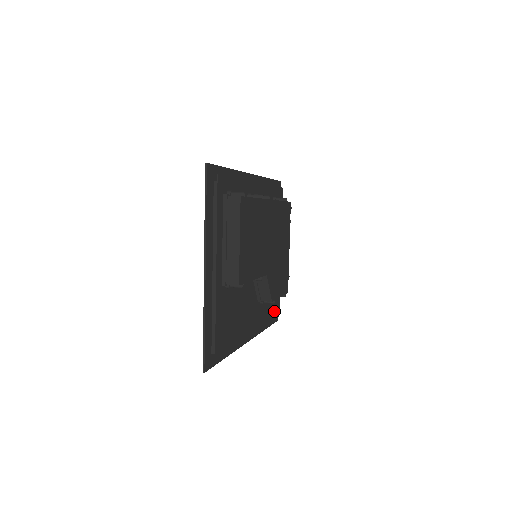
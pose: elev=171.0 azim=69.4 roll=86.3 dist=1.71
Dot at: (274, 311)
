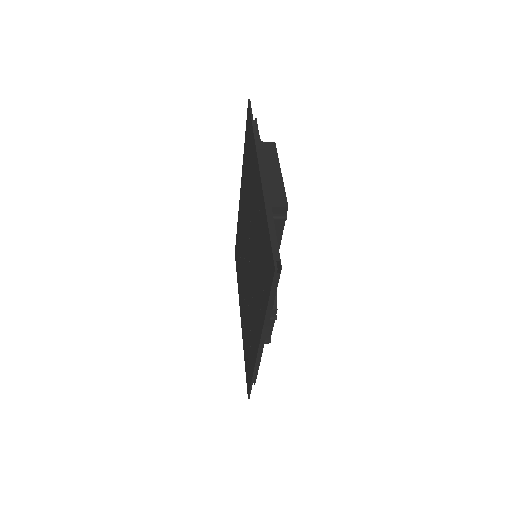
Dot at: occluded
